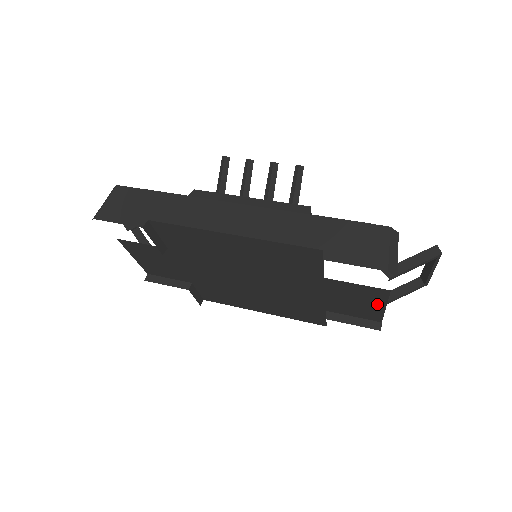
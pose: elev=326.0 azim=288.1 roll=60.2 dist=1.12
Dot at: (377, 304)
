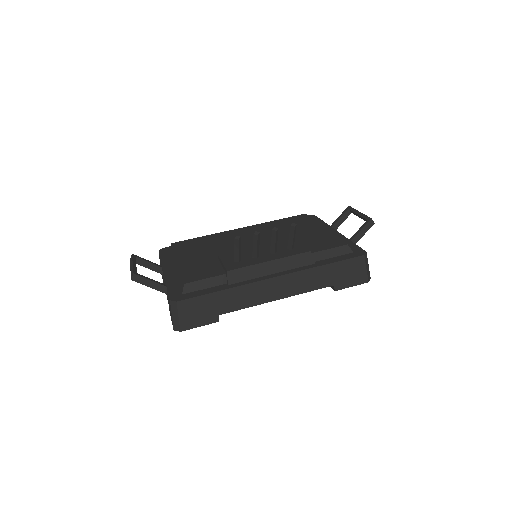
Dot at: occluded
